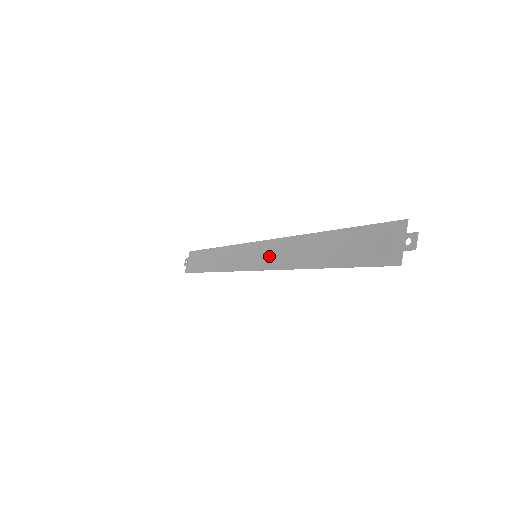
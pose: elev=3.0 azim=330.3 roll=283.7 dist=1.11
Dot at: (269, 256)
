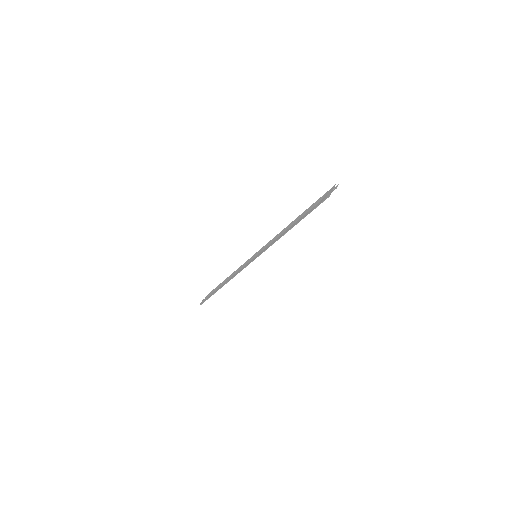
Dot at: (264, 249)
